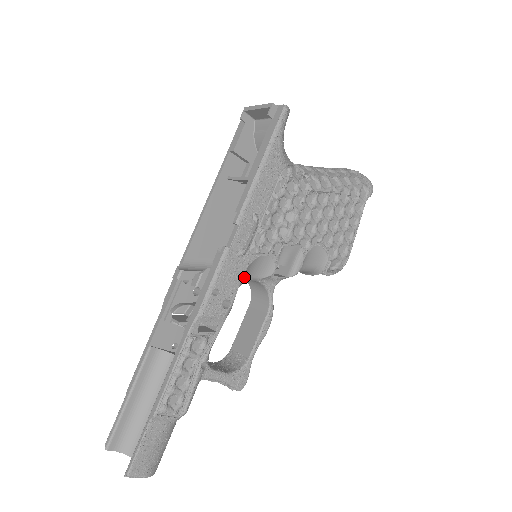
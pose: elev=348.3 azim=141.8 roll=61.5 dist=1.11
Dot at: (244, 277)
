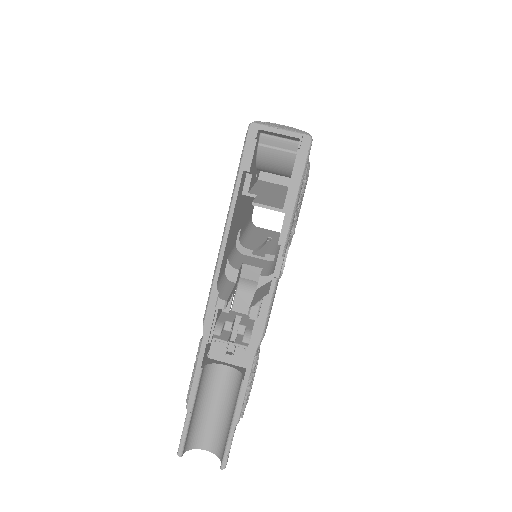
Dot at: occluded
